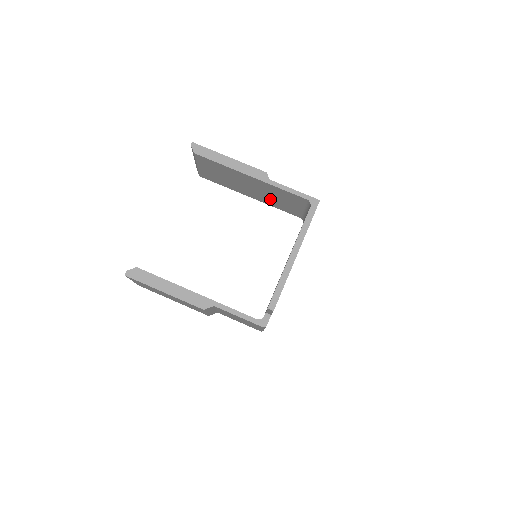
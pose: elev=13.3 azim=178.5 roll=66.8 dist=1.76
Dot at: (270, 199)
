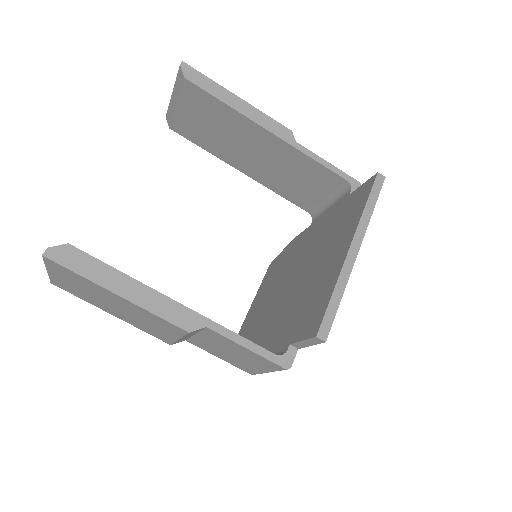
Dot at: (277, 177)
